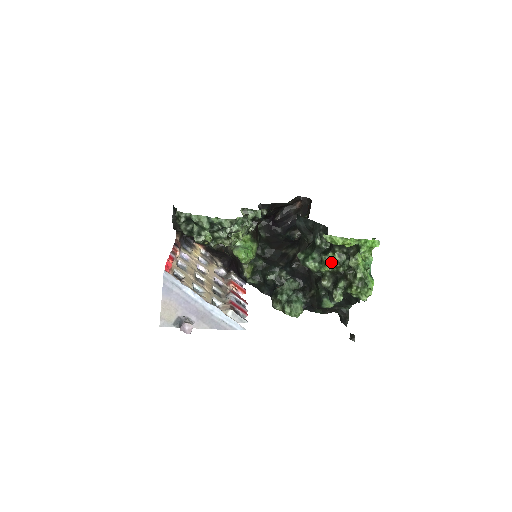
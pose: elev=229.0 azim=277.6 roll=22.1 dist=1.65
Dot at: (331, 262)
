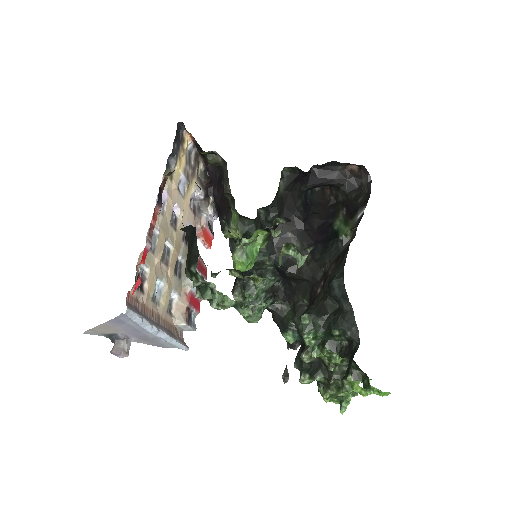
Dot at: (329, 357)
